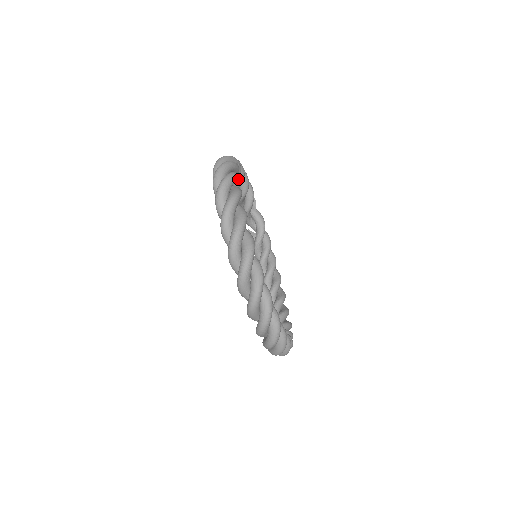
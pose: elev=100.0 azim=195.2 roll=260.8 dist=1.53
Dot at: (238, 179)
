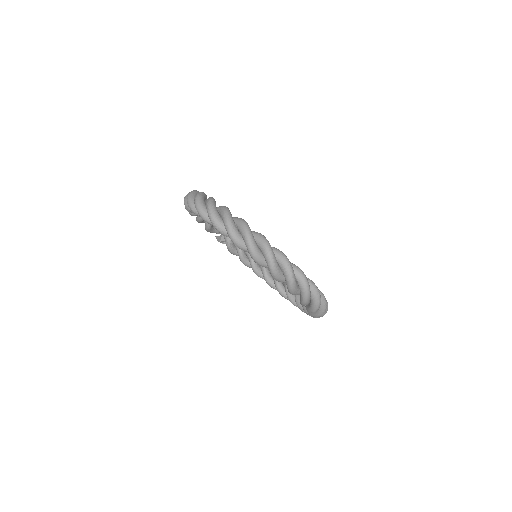
Dot at: occluded
